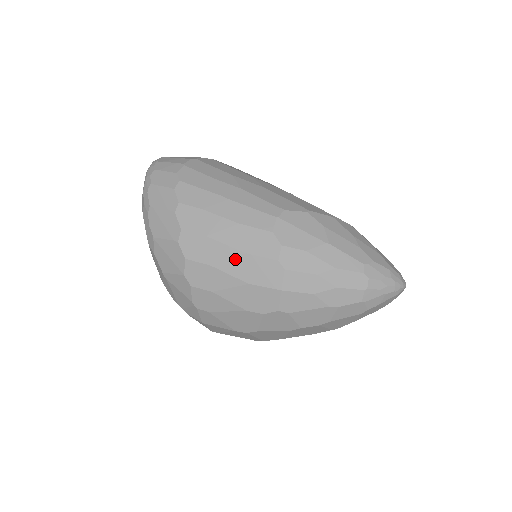
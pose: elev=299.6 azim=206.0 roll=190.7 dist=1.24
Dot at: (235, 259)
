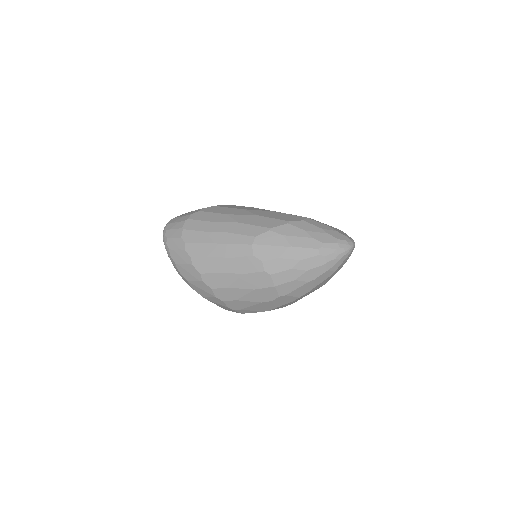
Dot at: (239, 279)
